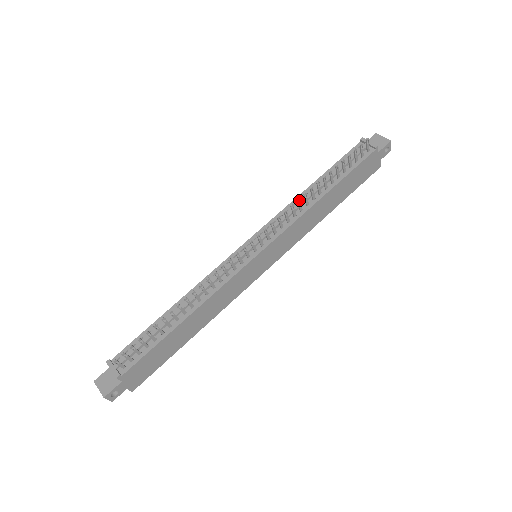
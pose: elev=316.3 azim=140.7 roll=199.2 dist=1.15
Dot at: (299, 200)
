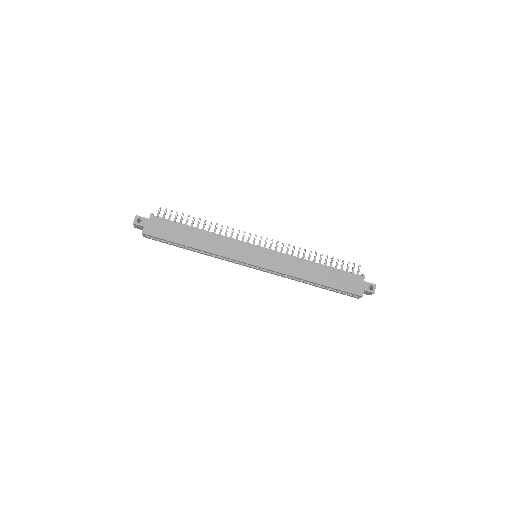
Dot at: (300, 249)
